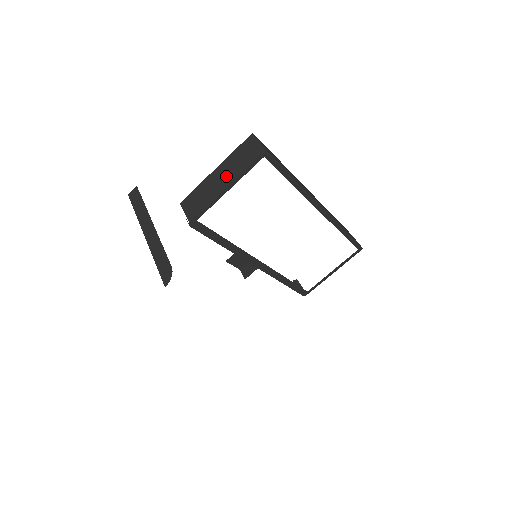
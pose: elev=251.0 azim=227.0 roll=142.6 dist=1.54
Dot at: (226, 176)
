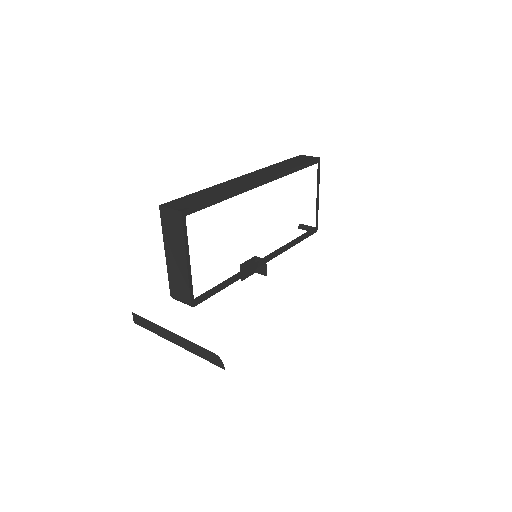
Dot at: (177, 253)
